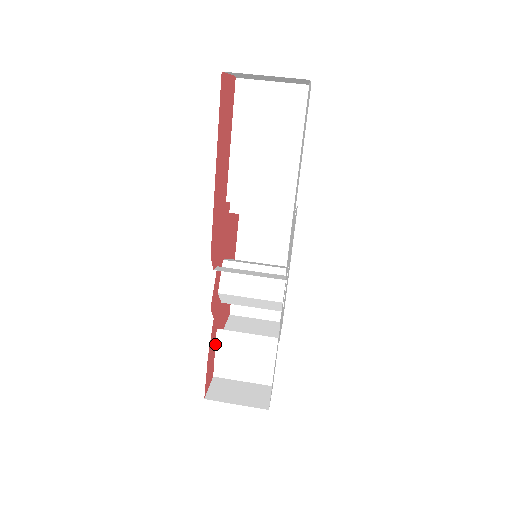
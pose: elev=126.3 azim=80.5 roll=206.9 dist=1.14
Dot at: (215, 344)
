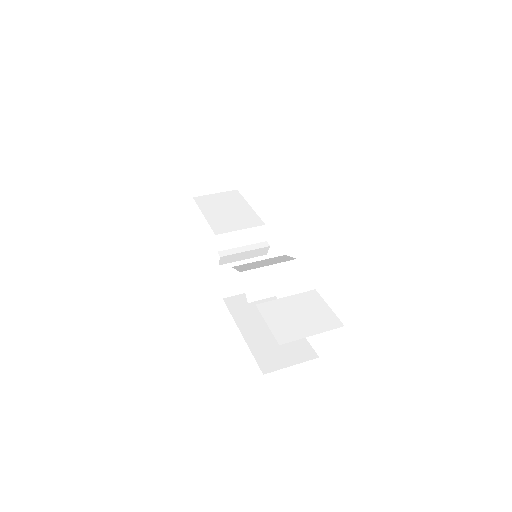
Dot at: (262, 316)
